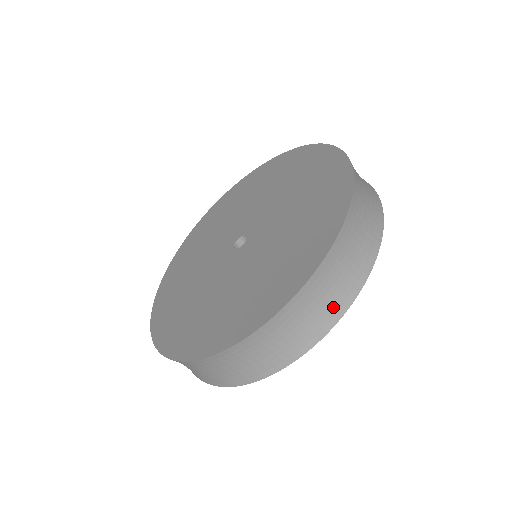
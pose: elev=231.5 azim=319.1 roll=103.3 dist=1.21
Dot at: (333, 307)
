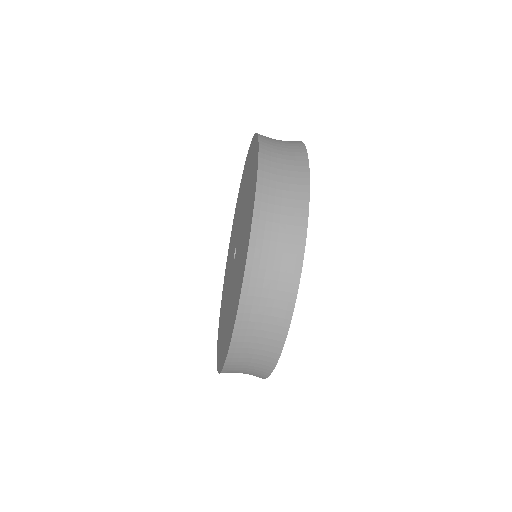
Dot at: (263, 363)
